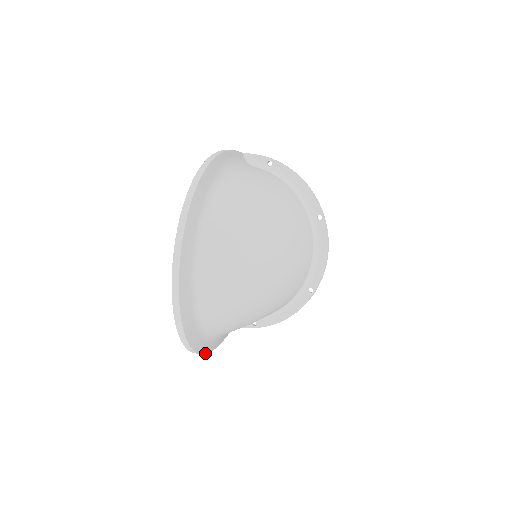
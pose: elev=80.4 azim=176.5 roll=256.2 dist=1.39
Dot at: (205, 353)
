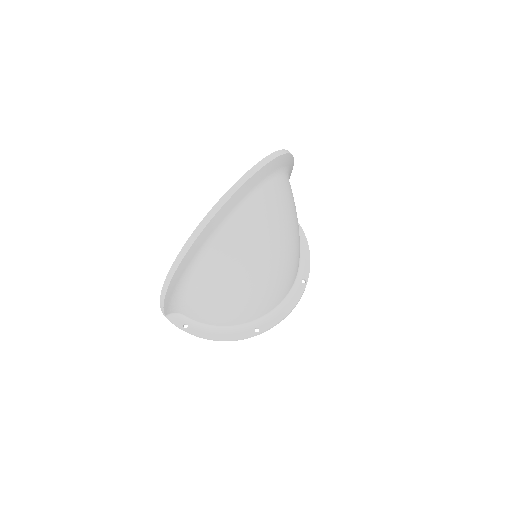
Dot at: (170, 283)
